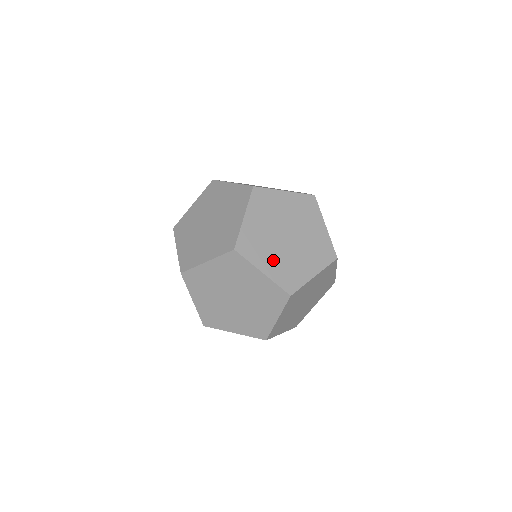
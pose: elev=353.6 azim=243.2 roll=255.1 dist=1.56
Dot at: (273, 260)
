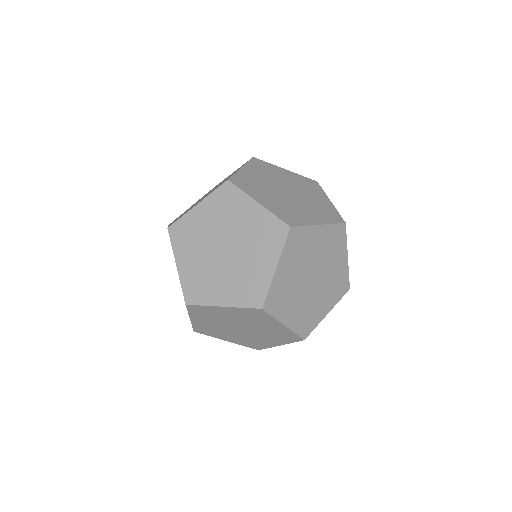
Dot at: (296, 309)
